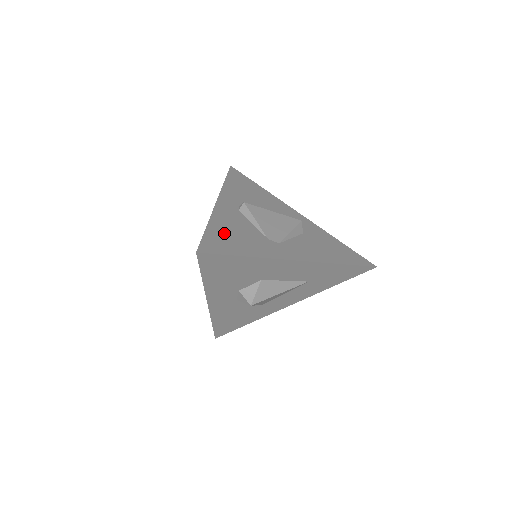
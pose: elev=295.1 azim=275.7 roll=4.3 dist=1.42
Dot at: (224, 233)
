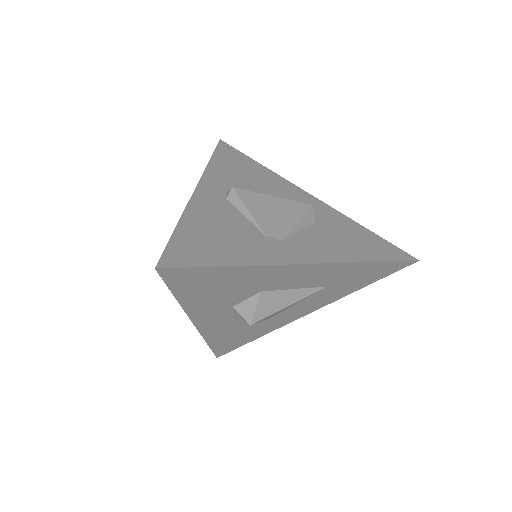
Dot at: (201, 234)
